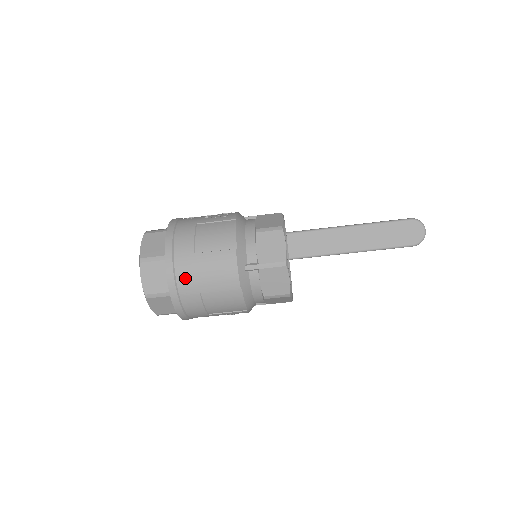
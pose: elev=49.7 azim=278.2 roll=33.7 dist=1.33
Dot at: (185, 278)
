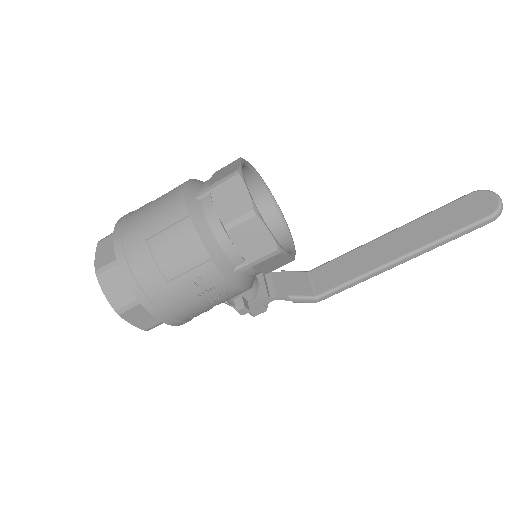
Dot at: (131, 229)
